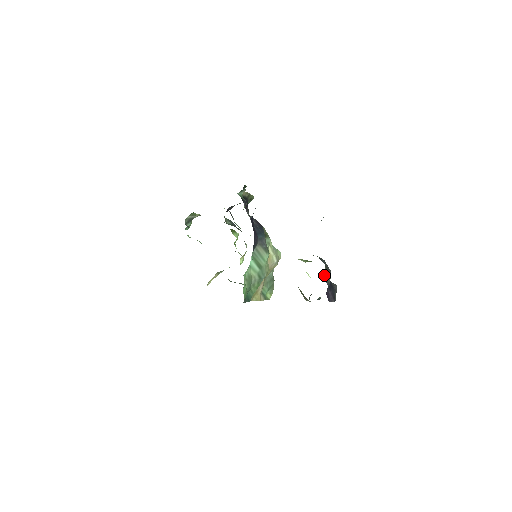
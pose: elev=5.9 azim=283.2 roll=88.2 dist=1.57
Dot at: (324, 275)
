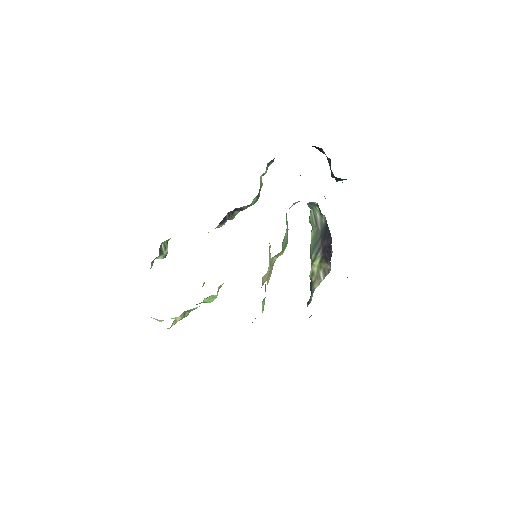
Dot at: occluded
